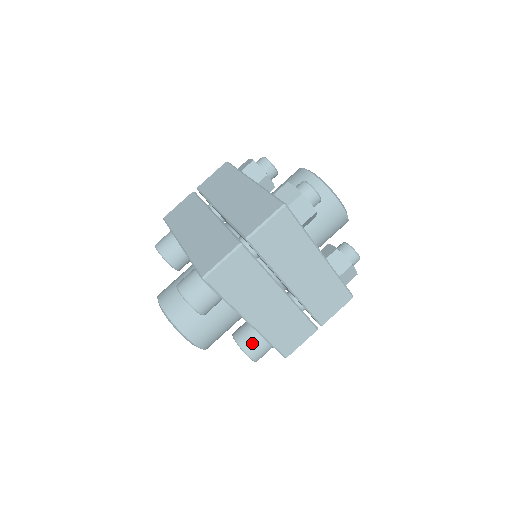
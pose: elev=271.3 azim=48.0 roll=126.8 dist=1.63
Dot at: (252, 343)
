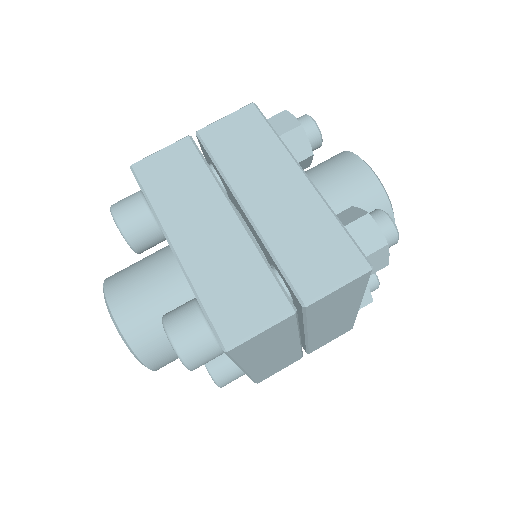
Dot at: (228, 374)
